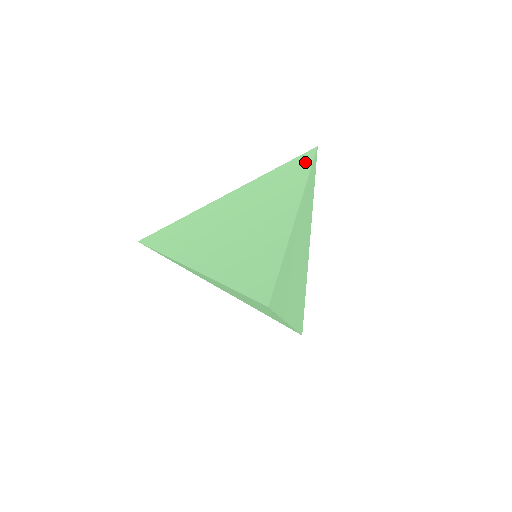
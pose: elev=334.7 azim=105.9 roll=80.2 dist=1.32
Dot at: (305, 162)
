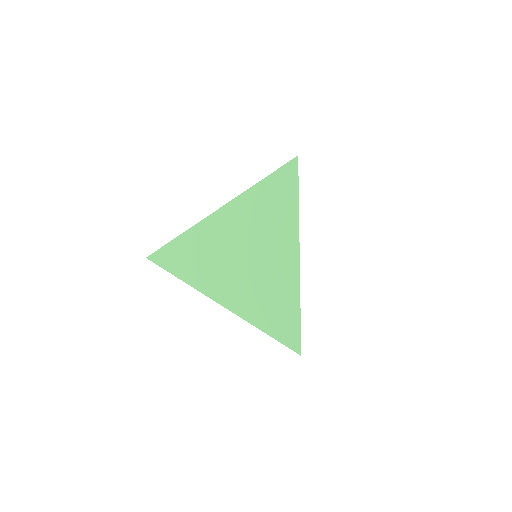
Dot at: (290, 181)
